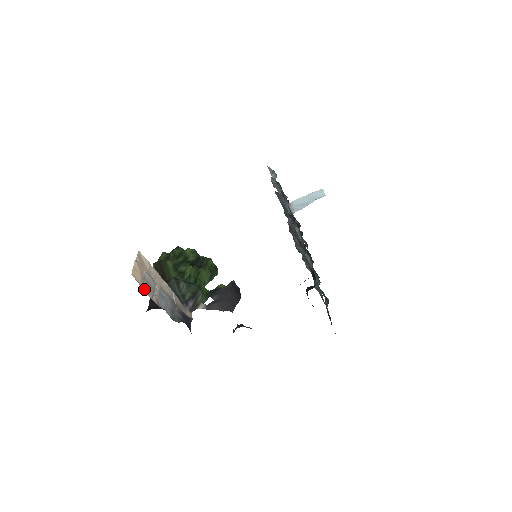
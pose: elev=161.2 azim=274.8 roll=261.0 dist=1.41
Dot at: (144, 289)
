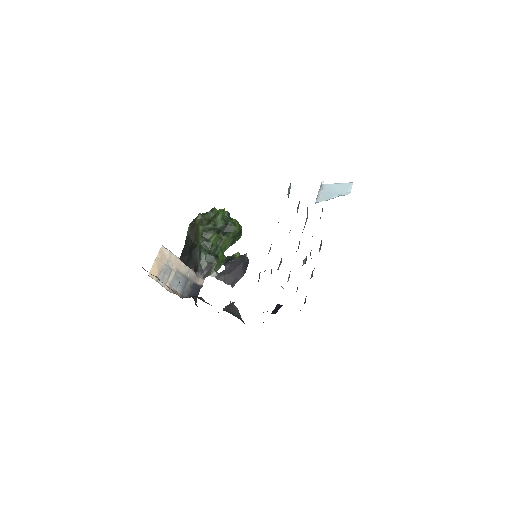
Dot at: (159, 281)
